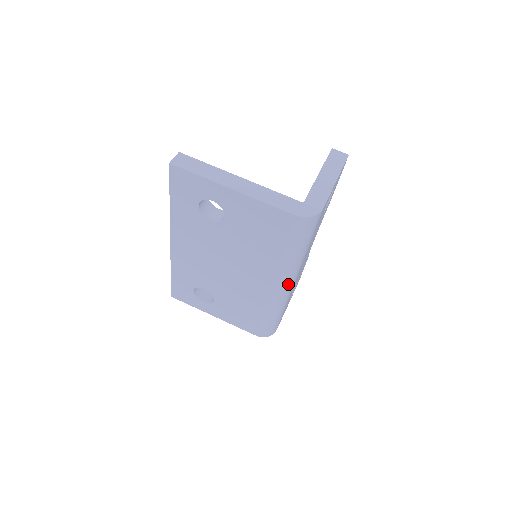
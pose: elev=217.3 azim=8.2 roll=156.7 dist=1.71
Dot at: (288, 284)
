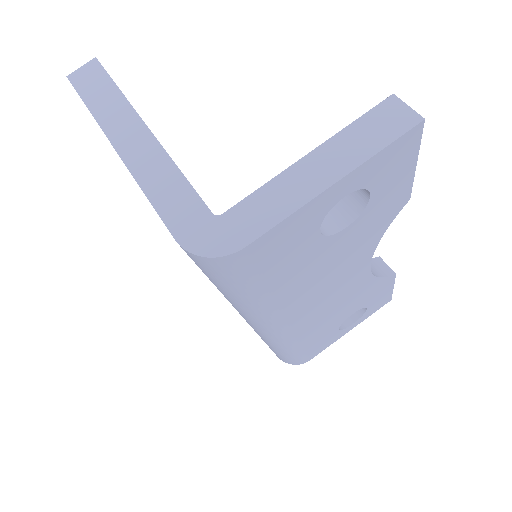
Dot at: (266, 328)
